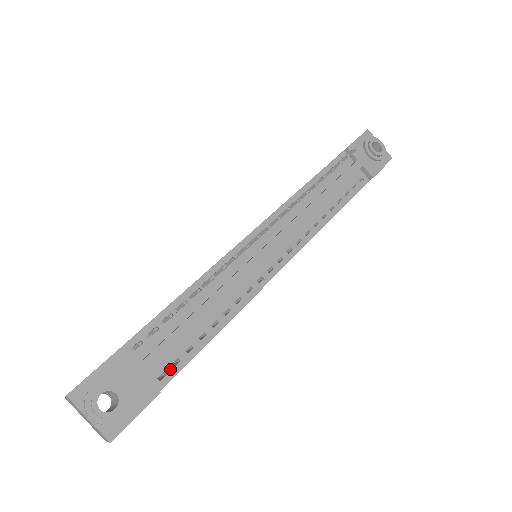
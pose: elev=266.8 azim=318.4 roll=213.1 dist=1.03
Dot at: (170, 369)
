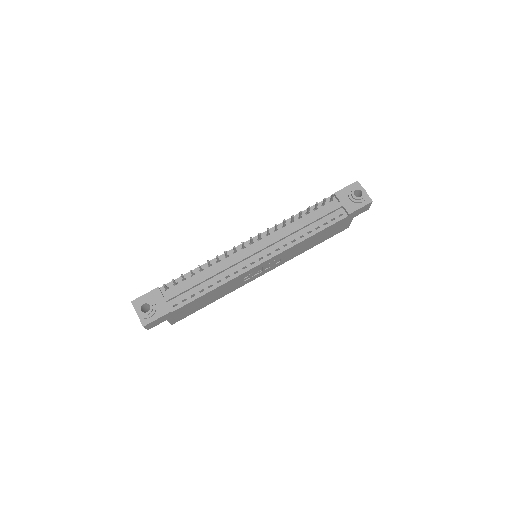
Dot at: (180, 303)
